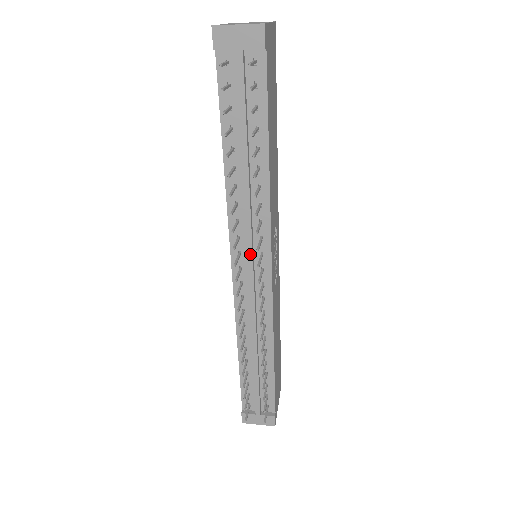
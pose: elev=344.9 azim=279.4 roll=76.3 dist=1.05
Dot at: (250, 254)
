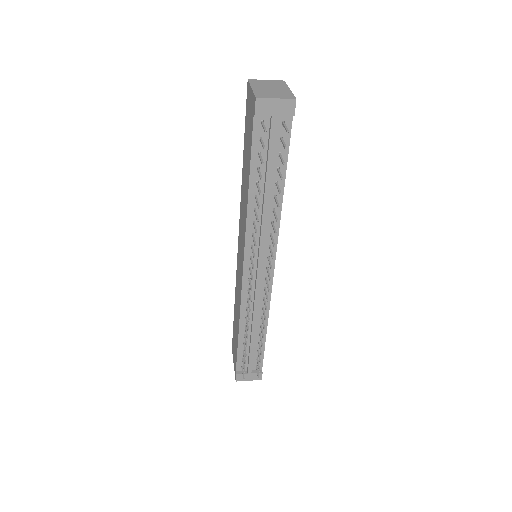
Dot at: (261, 259)
